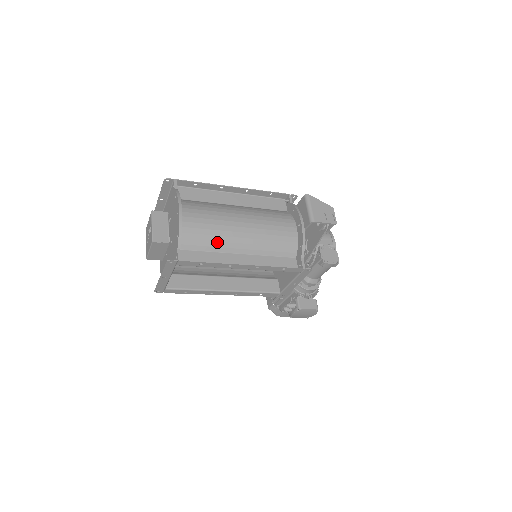
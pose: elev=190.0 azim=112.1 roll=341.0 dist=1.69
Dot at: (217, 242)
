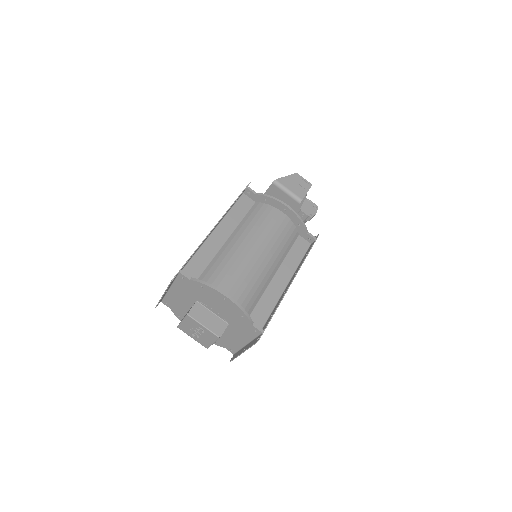
Dot at: (259, 286)
